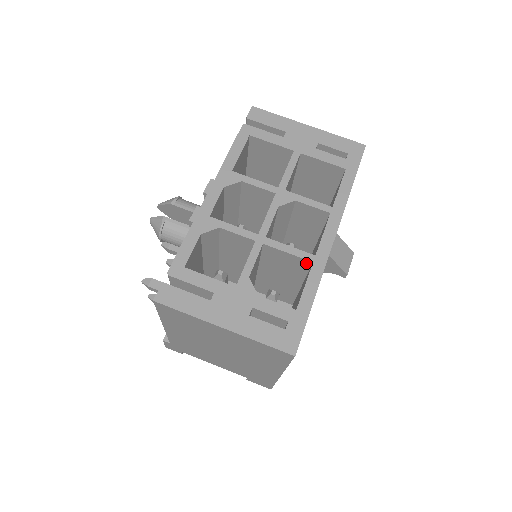
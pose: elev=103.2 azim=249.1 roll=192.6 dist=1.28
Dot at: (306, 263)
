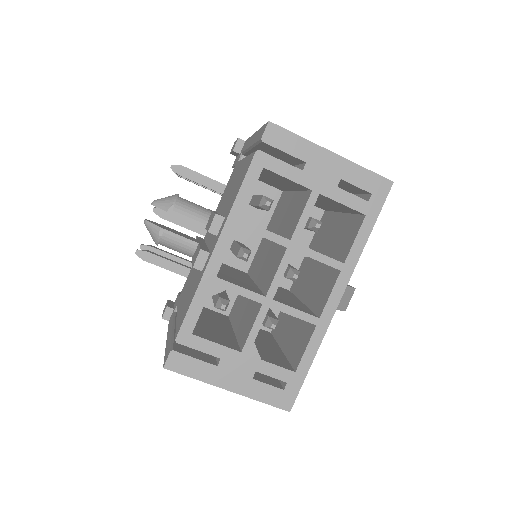
Dot at: (309, 321)
